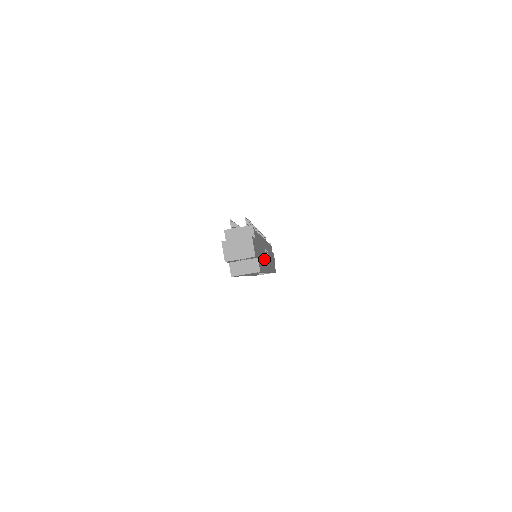
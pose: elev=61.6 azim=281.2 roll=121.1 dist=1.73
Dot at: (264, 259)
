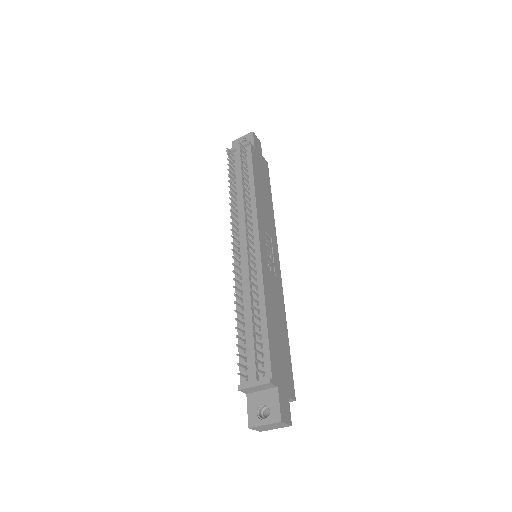
Dot at: (278, 309)
